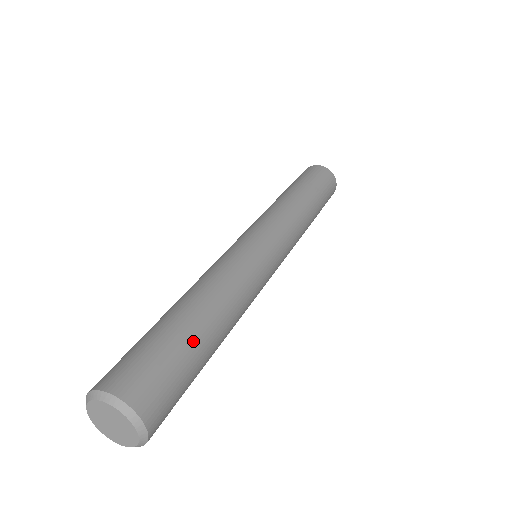
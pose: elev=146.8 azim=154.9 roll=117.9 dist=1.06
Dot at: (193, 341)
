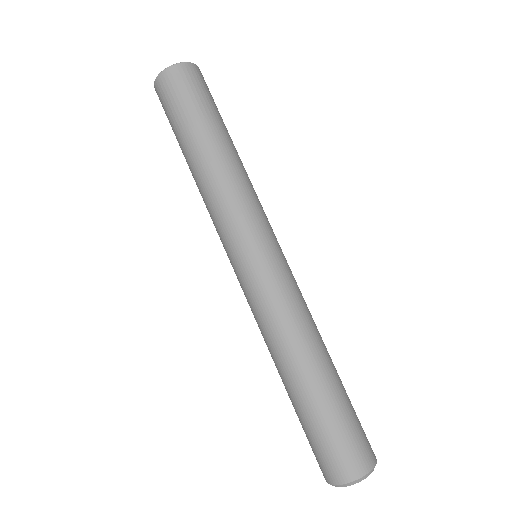
Dot at: (325, 404)
